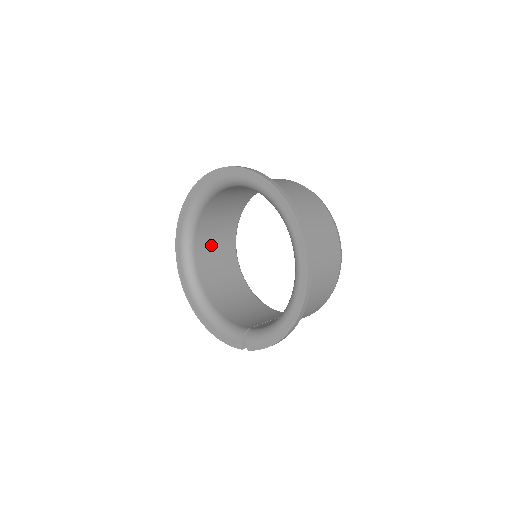
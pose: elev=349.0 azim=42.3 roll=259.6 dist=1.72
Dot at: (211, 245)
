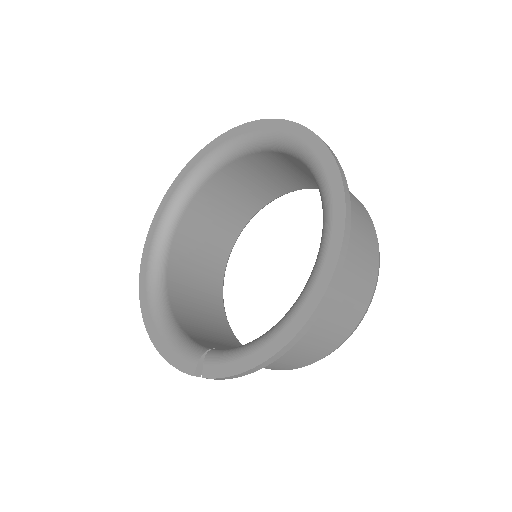
Dot at: (197, 242)
